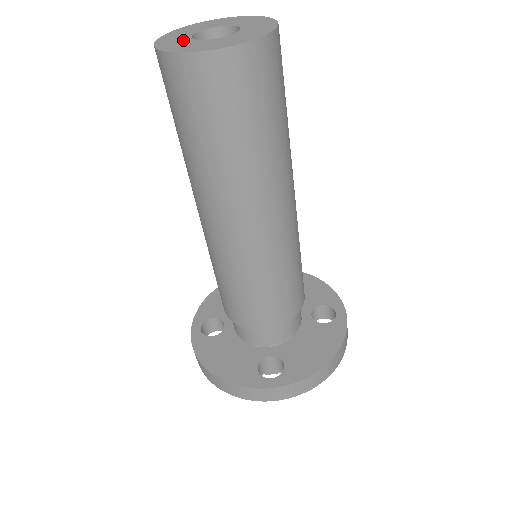
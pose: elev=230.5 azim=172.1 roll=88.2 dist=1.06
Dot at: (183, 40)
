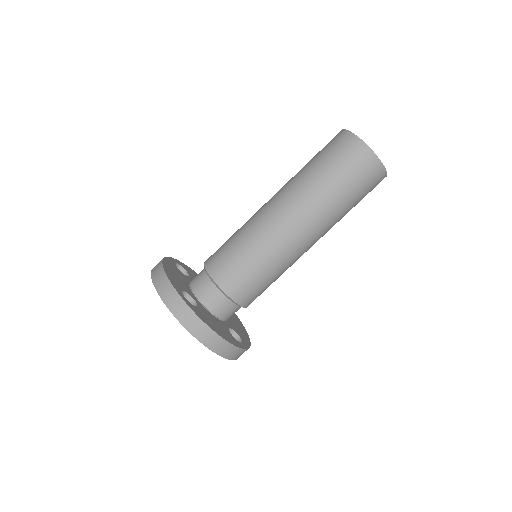
Dot at: occluded
